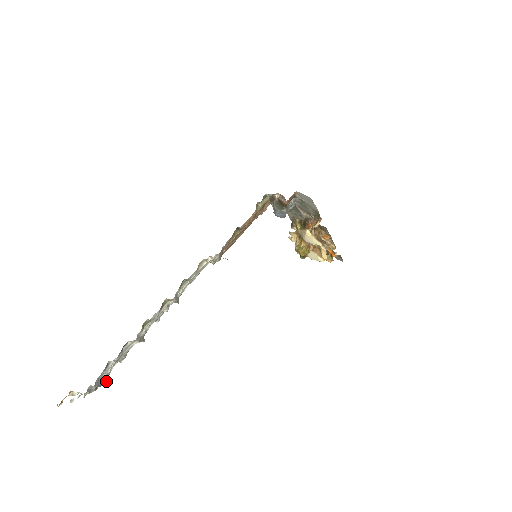
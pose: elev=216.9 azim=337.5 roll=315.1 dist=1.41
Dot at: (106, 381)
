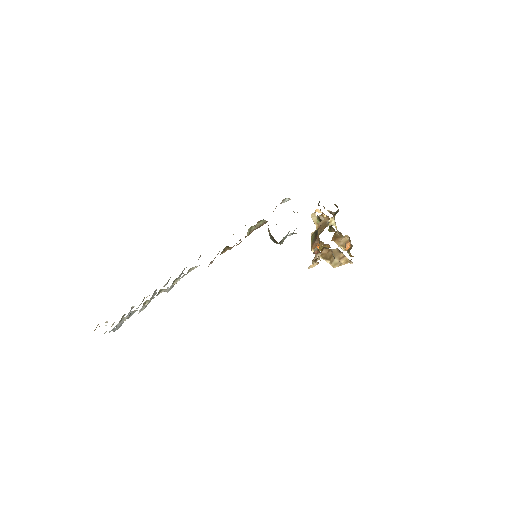
Dot at: (131, 311)
